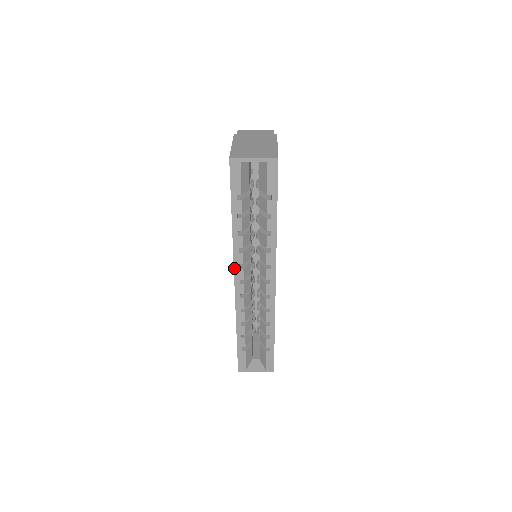
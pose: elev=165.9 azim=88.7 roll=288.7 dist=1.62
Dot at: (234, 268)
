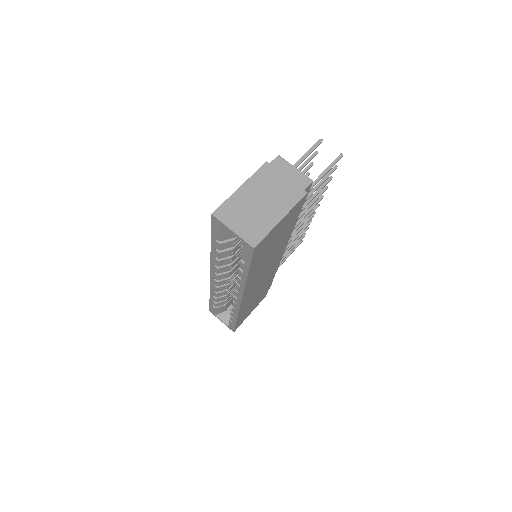
Dot at: (210, 269)
